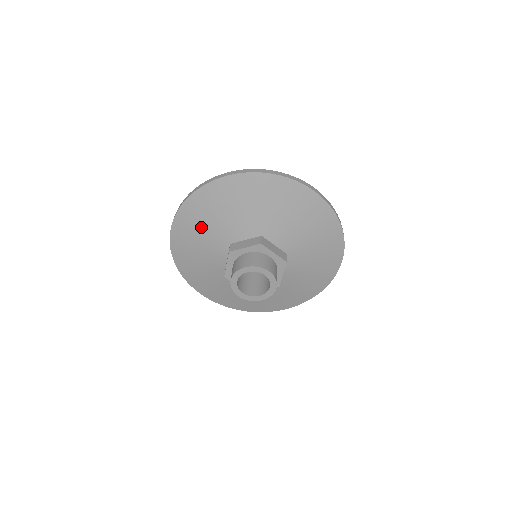
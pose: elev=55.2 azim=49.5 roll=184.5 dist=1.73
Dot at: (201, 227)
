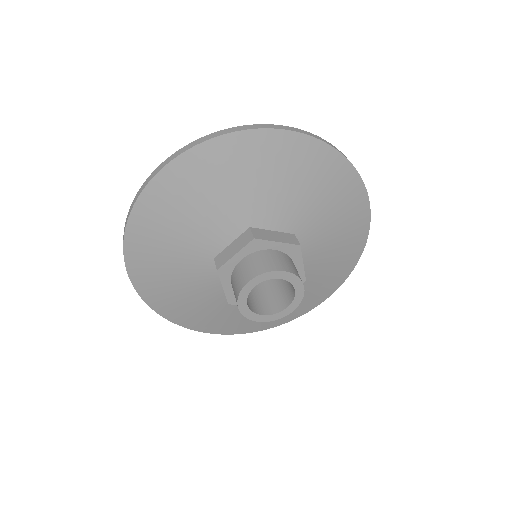
Dot at: (165, 255)
